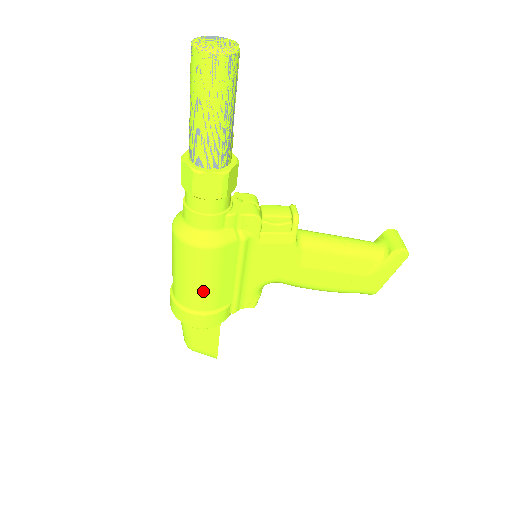
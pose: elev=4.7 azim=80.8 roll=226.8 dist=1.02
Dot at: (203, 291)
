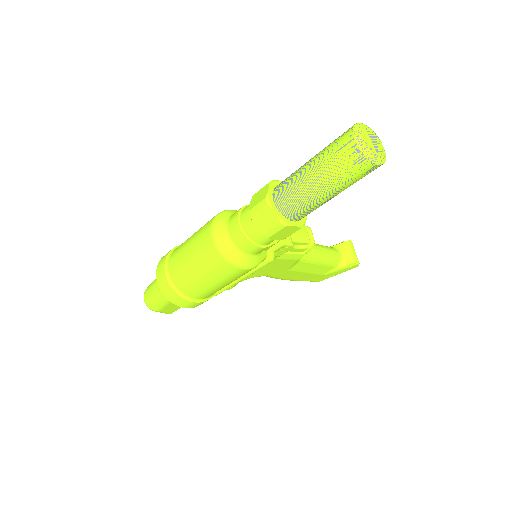
Dot at: (213, 289)
